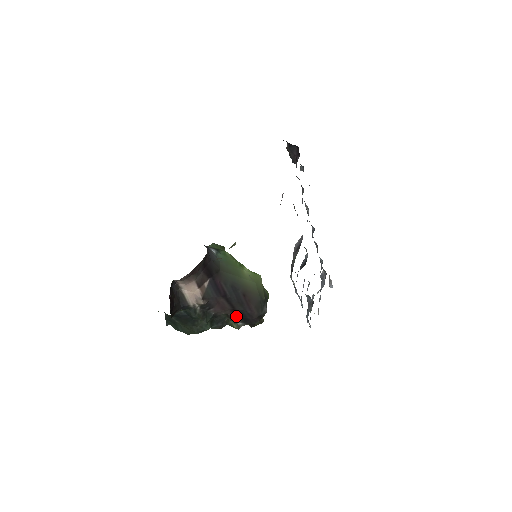
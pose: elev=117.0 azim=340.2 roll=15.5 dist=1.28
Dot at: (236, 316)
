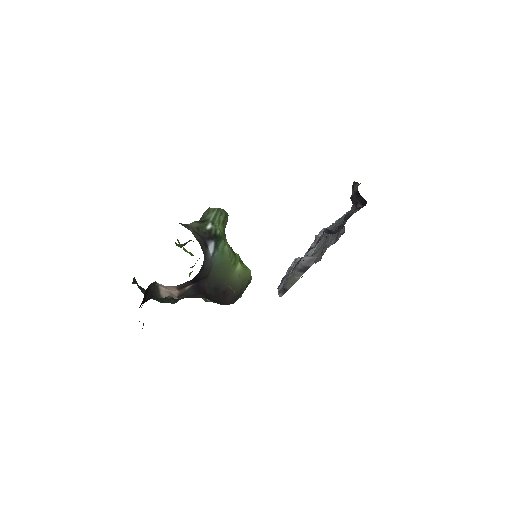
Dot at: (208, 299)
